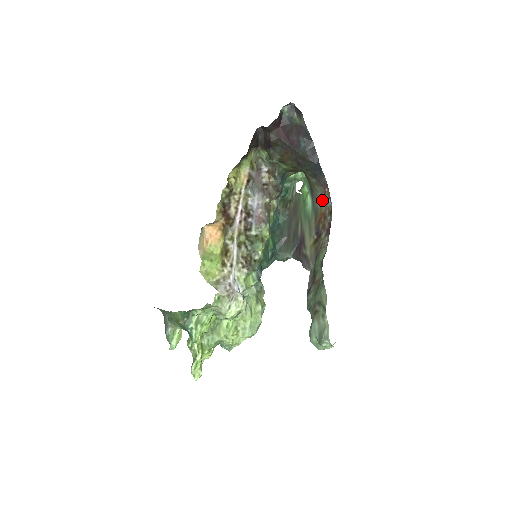
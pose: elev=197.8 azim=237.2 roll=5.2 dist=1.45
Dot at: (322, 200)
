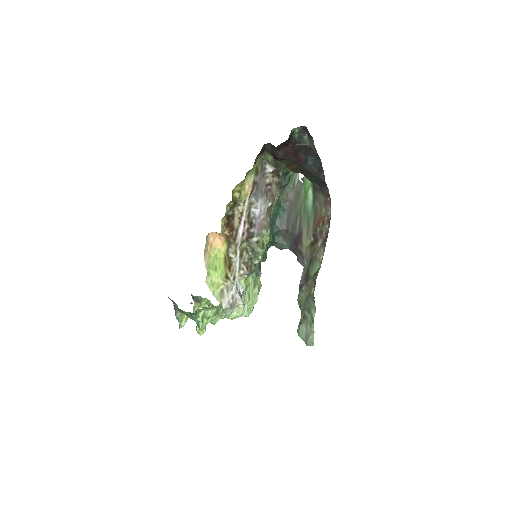
Dot at: (323, 204)
